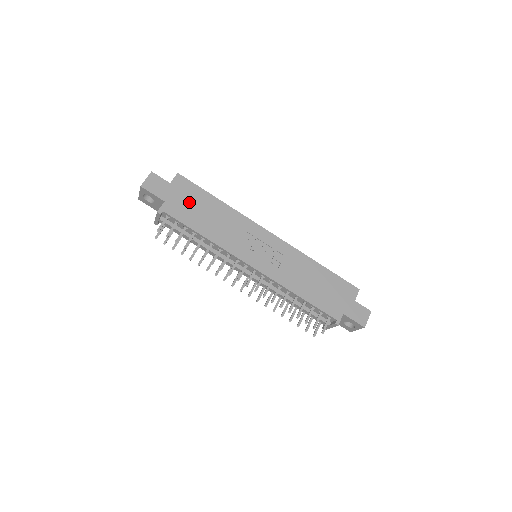
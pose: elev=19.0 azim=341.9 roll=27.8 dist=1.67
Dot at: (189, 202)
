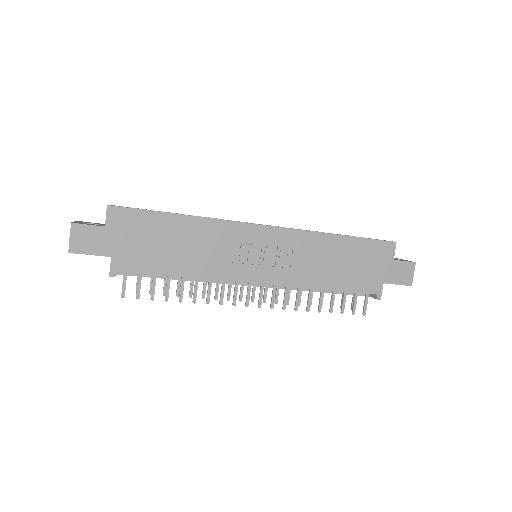
Dot at: (143, 240)
